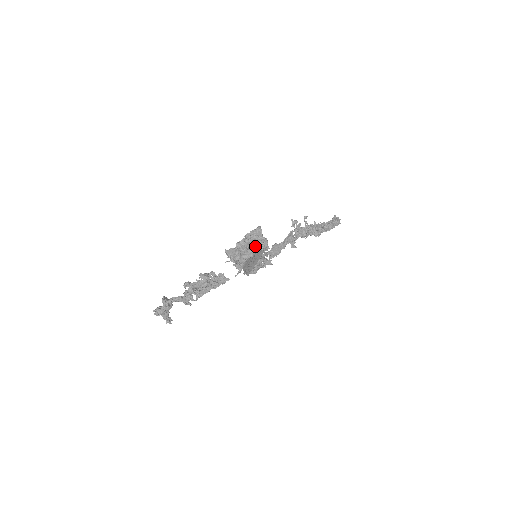
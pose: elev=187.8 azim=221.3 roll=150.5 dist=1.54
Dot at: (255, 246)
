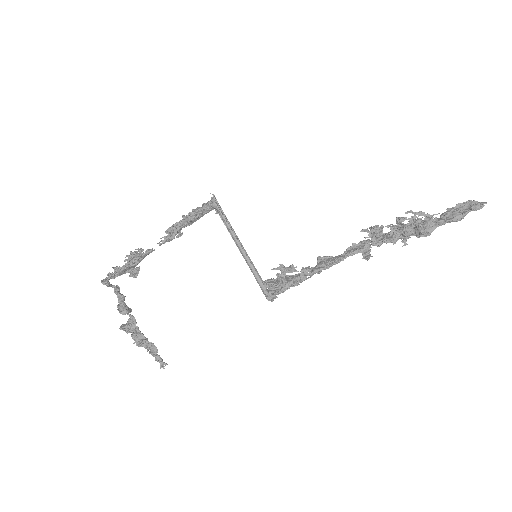
Dot at: (199, 214)
